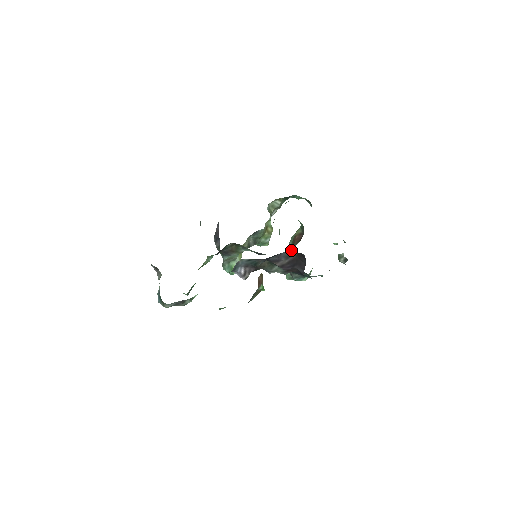
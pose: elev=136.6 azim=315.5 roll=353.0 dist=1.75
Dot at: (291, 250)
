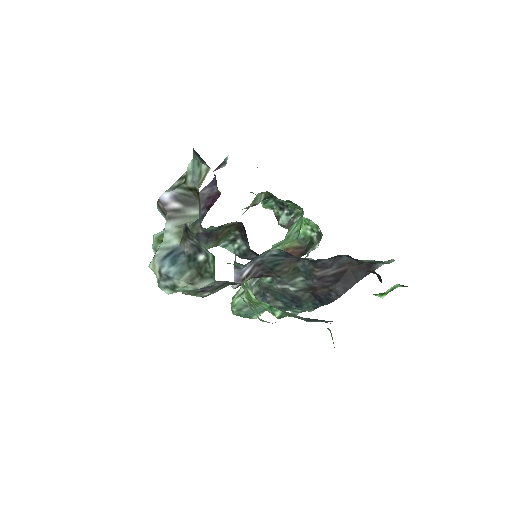
Dot at: occluded
